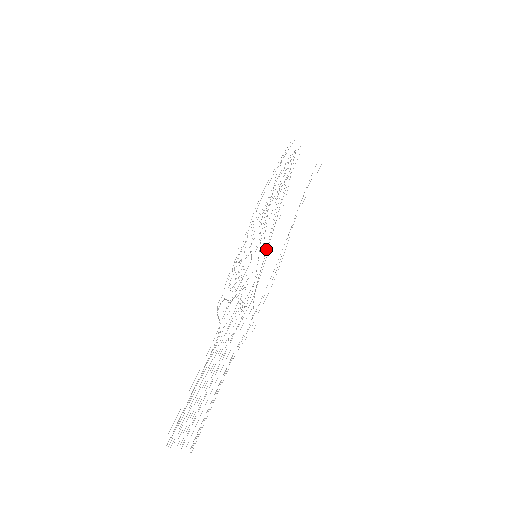
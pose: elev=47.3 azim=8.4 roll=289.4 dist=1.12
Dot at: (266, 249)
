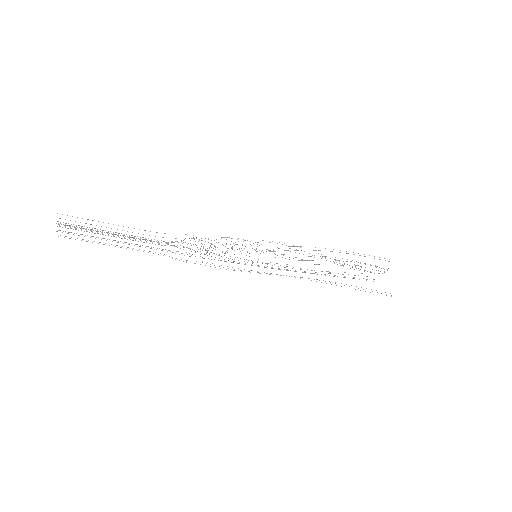
Dot at: occluded
